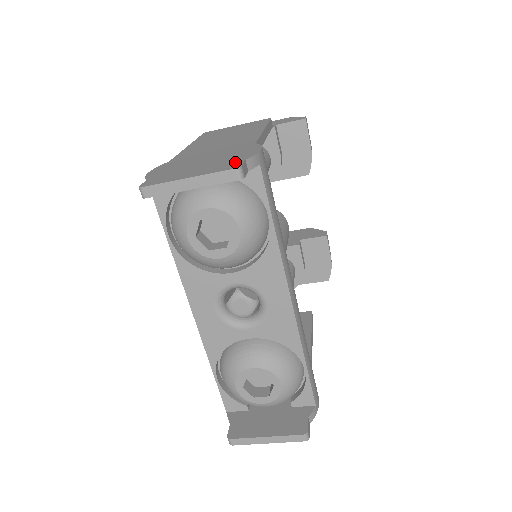
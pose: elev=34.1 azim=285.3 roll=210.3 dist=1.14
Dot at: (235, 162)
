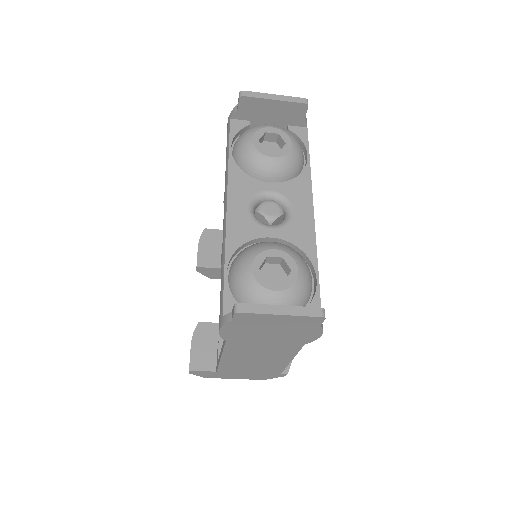
Dot at: occluded
